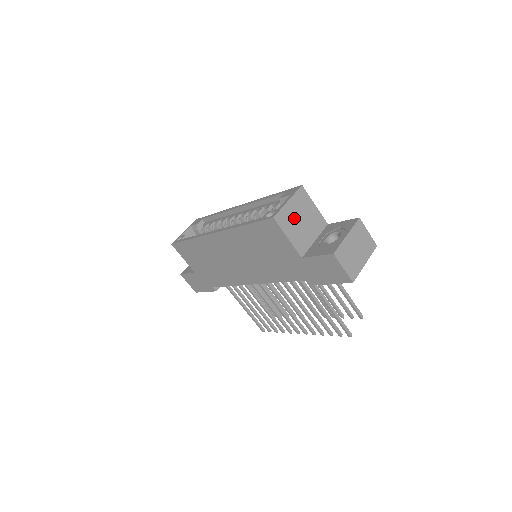
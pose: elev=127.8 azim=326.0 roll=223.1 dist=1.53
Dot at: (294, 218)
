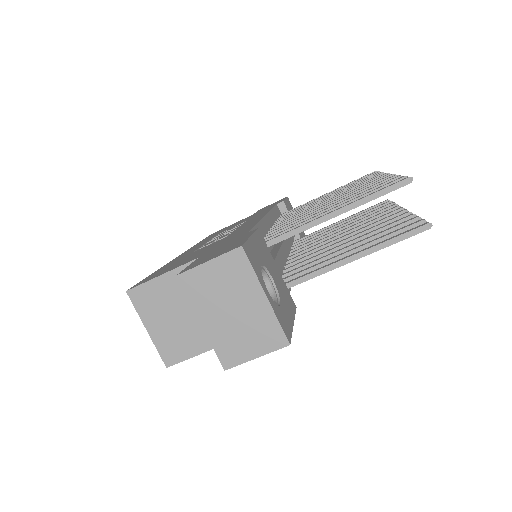
Dot at: (174, 329)
